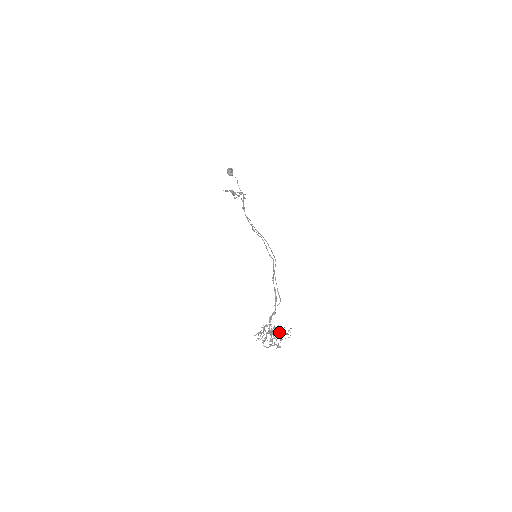
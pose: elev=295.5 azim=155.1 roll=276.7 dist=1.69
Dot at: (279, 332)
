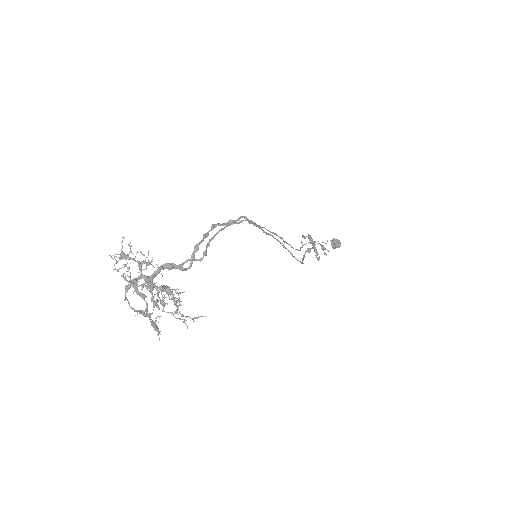
Dot at: (176, 309)
